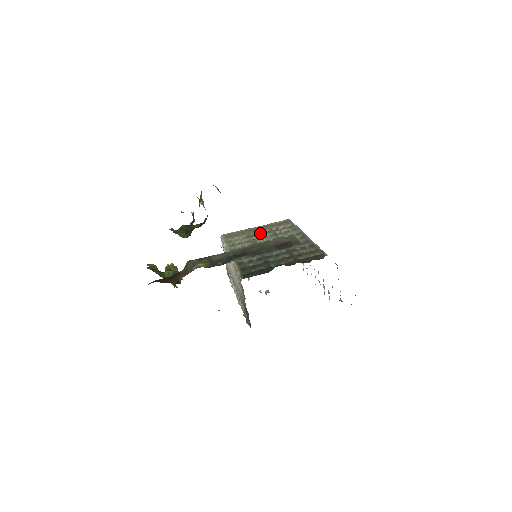
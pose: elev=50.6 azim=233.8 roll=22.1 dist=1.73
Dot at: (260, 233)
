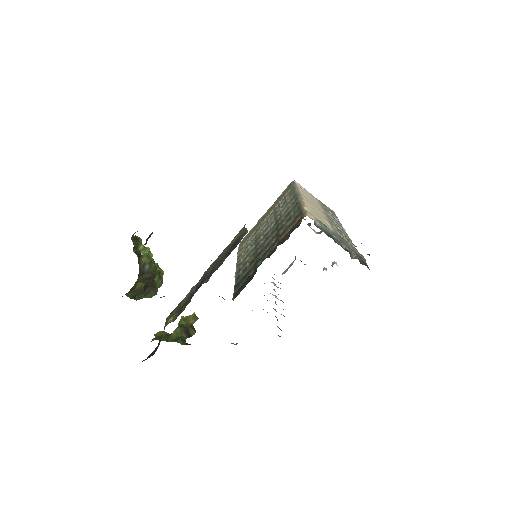
Dot at: occluded
